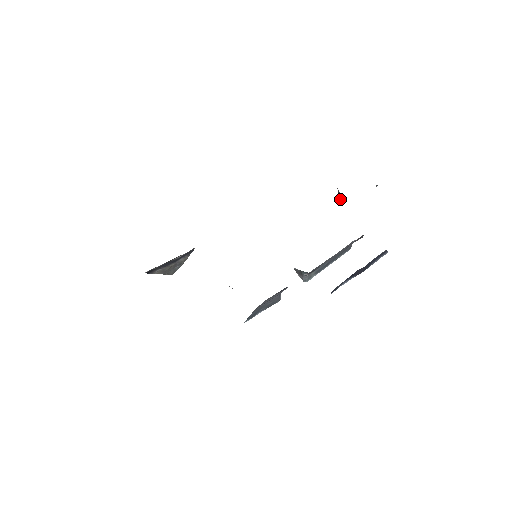
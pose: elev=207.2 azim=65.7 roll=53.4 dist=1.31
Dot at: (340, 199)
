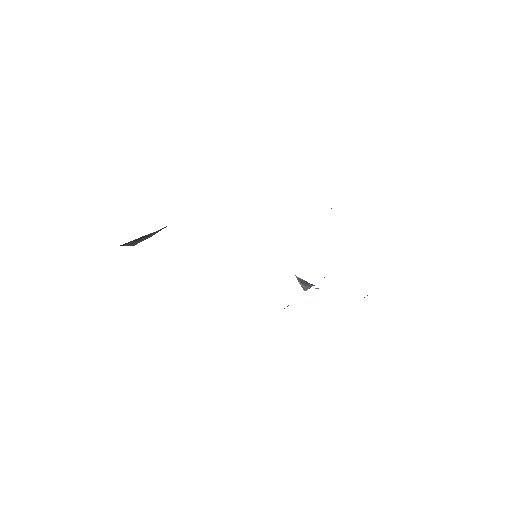
Dot at: occluded
